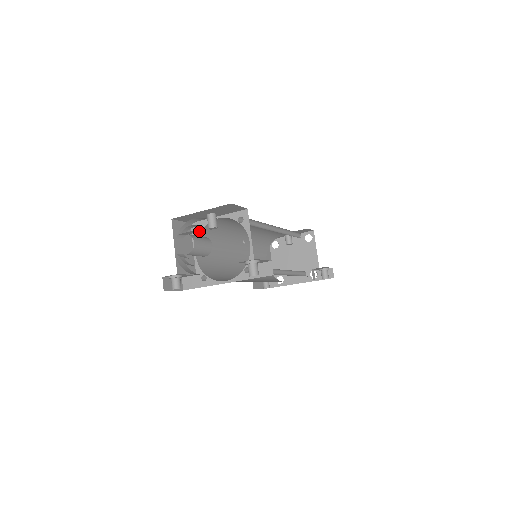
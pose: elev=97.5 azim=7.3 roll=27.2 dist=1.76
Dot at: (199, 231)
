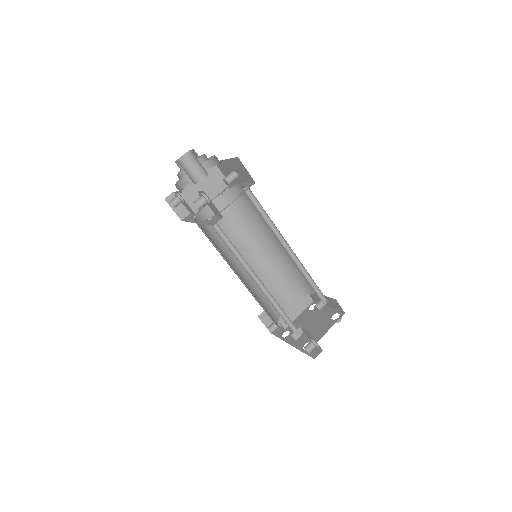
Dot at: occluded
